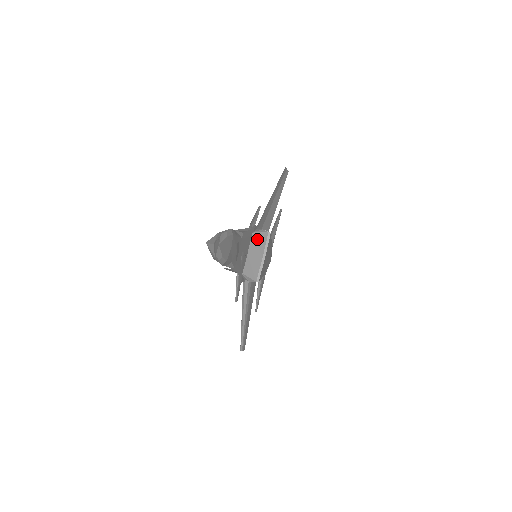
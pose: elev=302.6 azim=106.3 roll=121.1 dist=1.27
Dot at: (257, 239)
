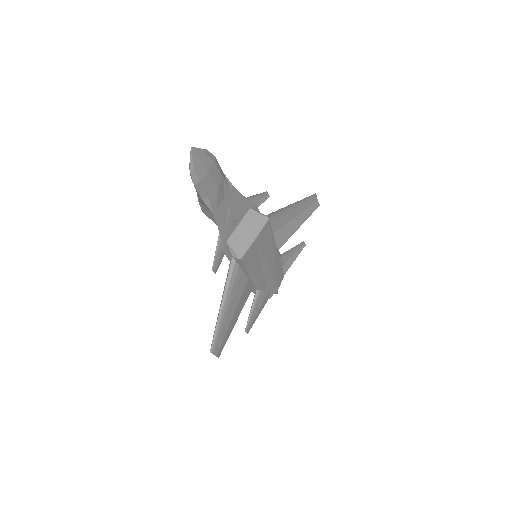
Dot at: (253, 217)
